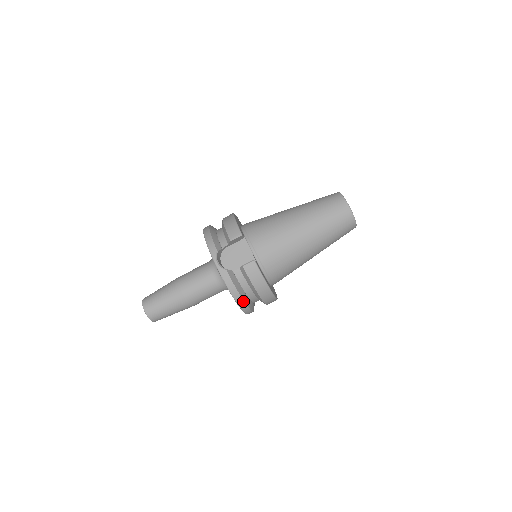
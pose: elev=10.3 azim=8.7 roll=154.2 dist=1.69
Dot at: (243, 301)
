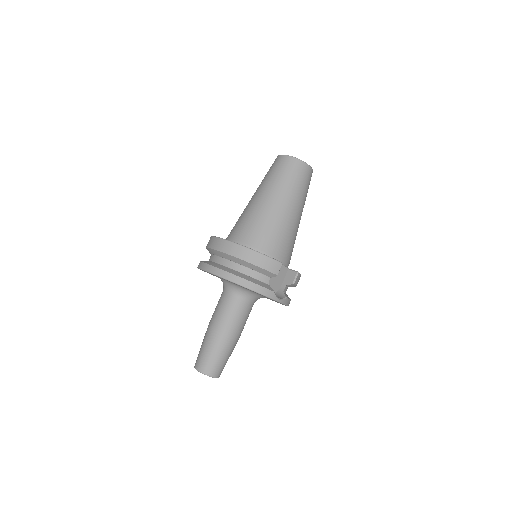
Dot at: occluded
